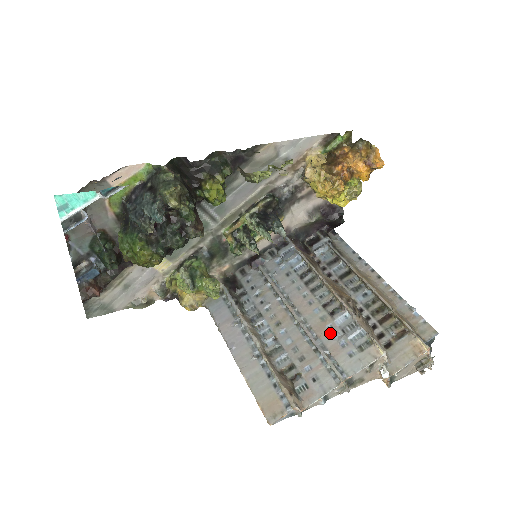
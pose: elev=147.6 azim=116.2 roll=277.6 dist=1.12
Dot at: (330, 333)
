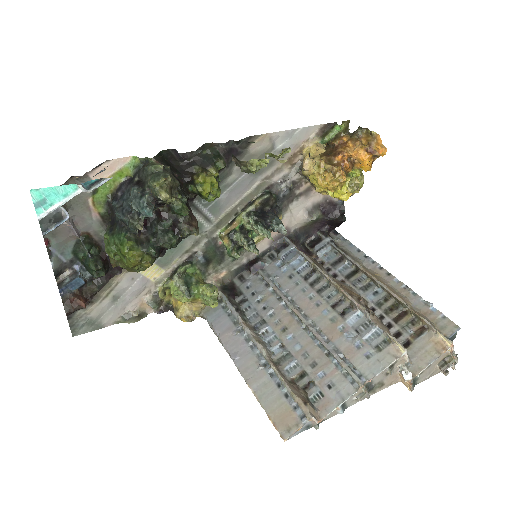
Dot at: (343, 334)
